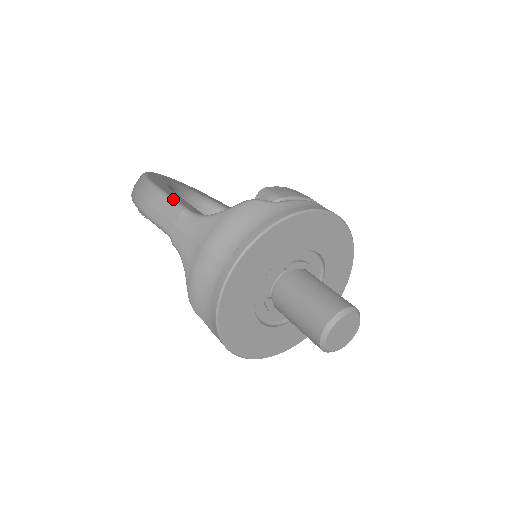
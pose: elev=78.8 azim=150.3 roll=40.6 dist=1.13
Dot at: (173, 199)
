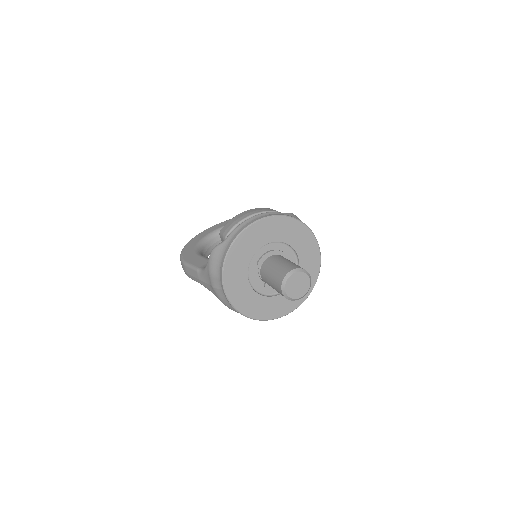
Dot at: (191, 266)
